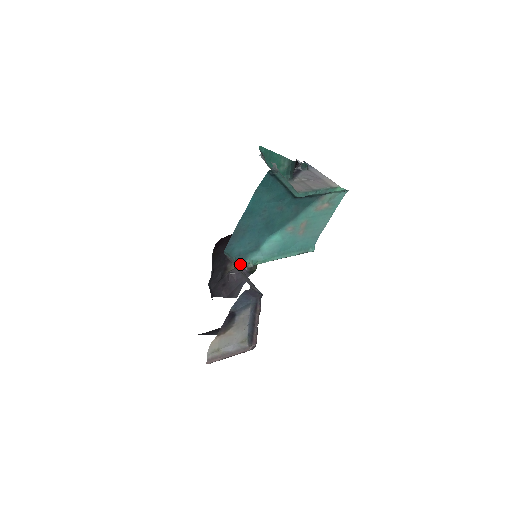
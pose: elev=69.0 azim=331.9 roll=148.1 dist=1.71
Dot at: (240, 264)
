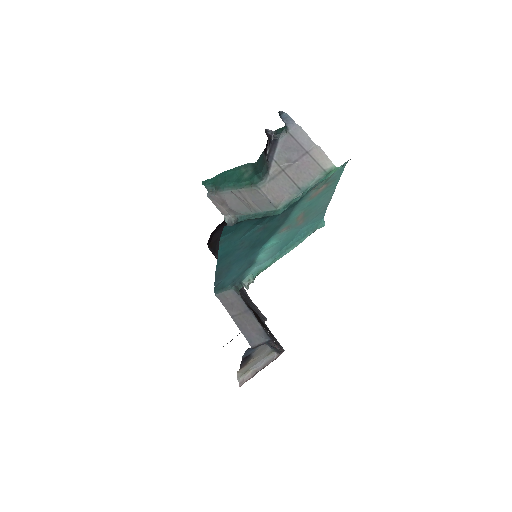
Dot at: (239, 285)
